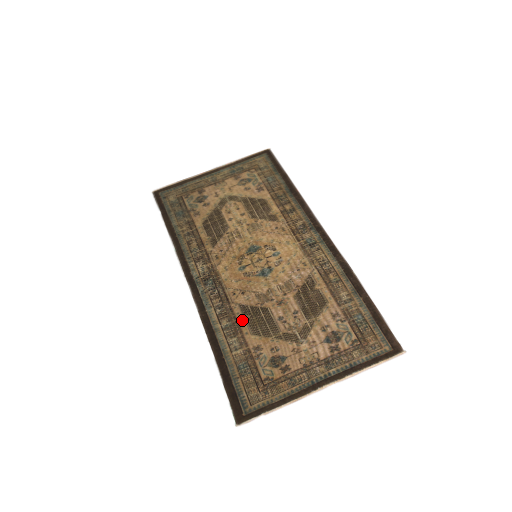
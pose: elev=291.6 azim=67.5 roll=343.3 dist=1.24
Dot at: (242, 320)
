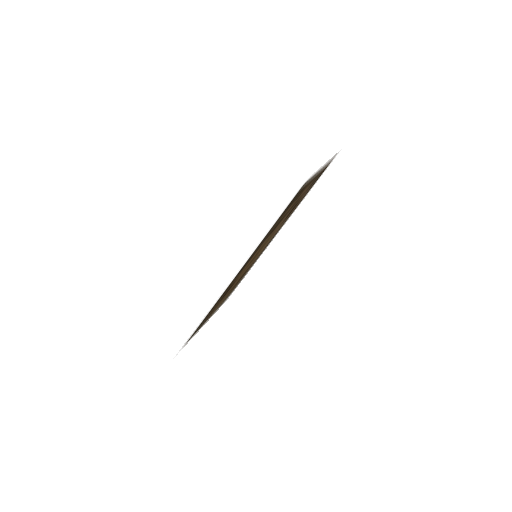
Dot at: occluded
